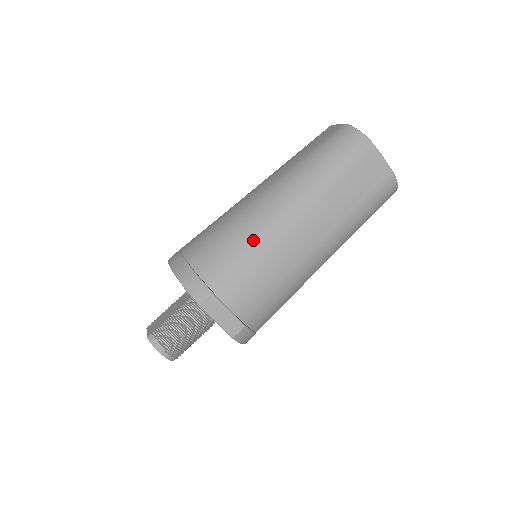
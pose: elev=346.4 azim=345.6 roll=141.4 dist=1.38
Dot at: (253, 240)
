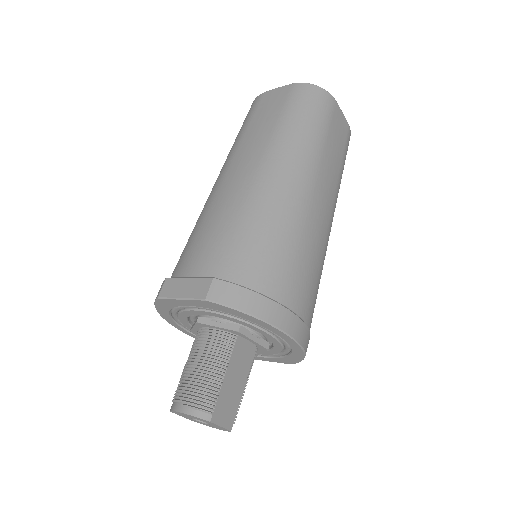
Dot at: (198, 220)
